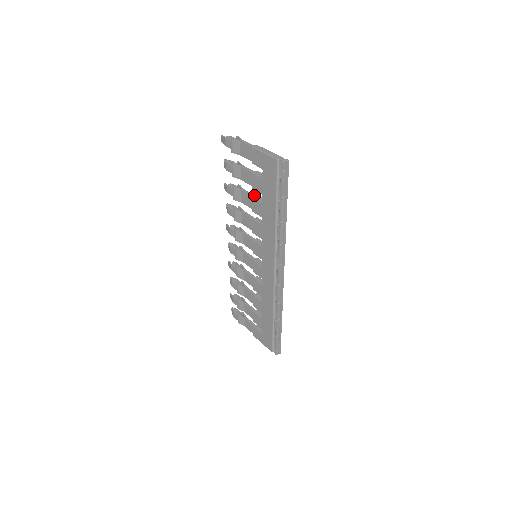
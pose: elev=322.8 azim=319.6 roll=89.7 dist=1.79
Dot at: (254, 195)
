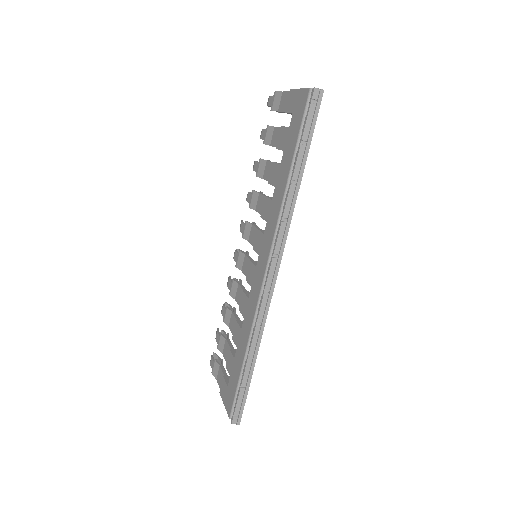
Dot at: occluded
